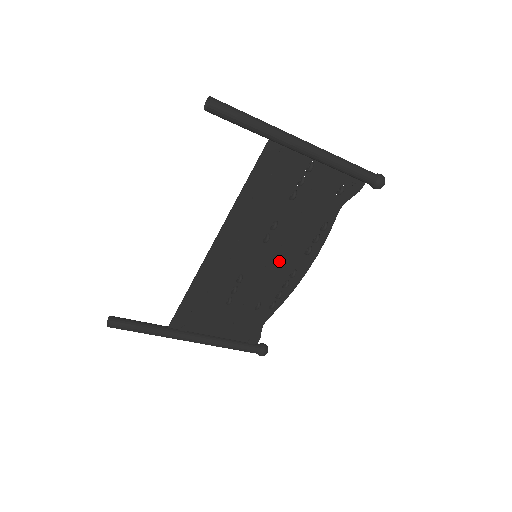
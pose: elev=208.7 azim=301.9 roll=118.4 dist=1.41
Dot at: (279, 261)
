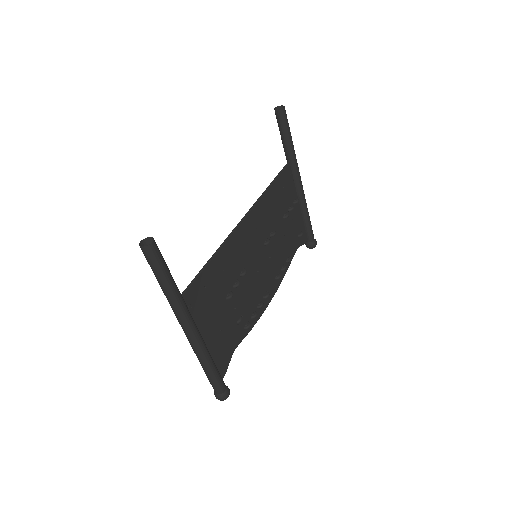
Dot at: (264, 274)
